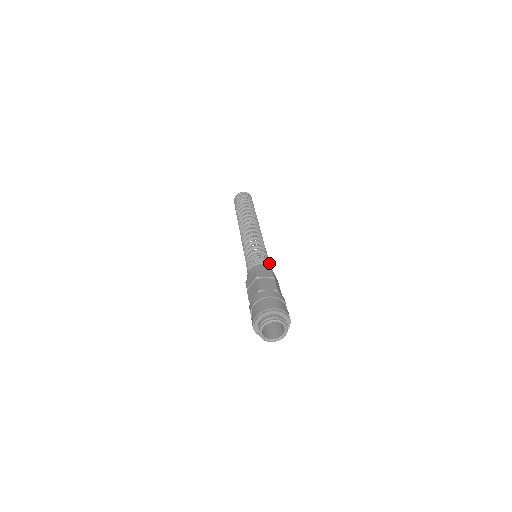
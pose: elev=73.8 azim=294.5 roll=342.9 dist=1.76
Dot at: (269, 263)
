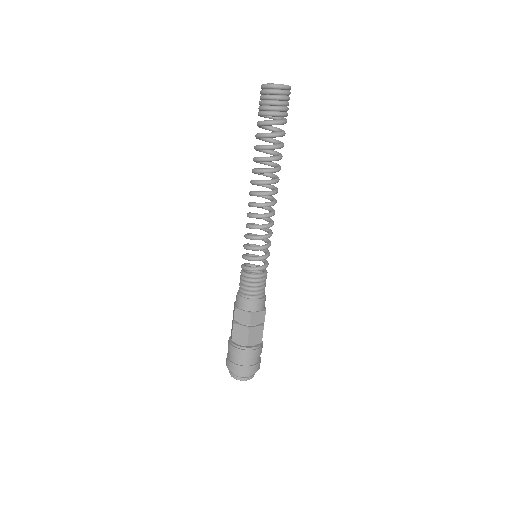
Dot at: occluded
